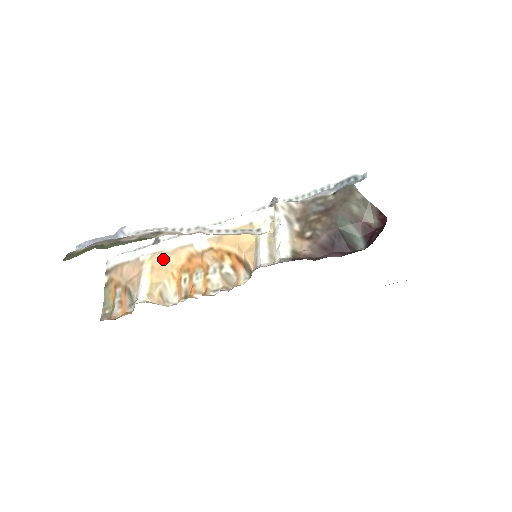
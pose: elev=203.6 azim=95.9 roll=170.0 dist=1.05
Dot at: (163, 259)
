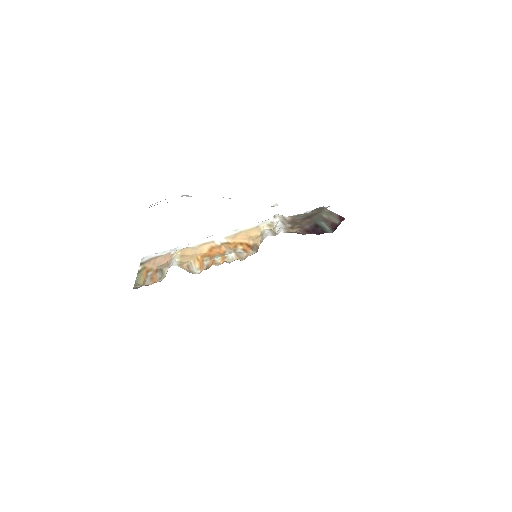
Dot at: (190, 251)
